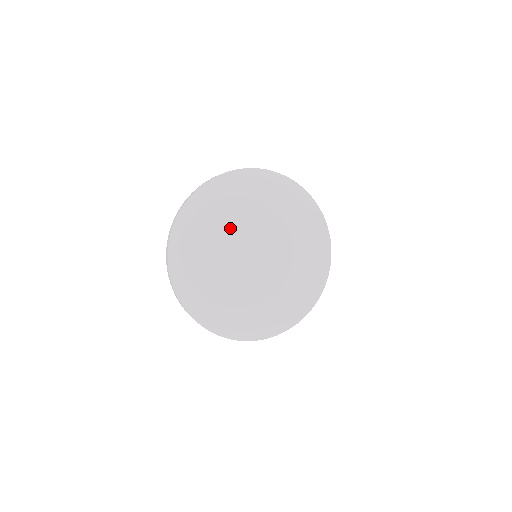
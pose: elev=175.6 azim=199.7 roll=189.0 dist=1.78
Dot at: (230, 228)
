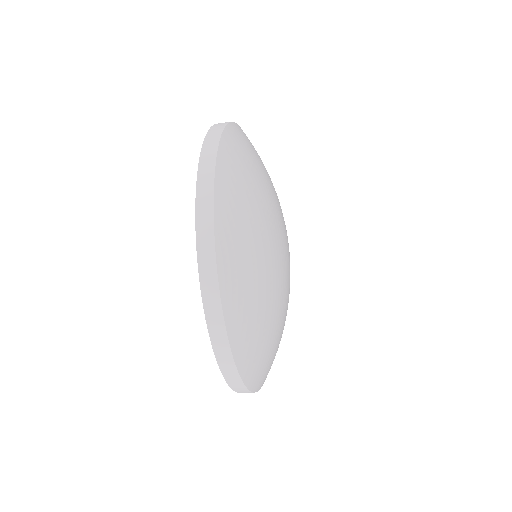
Dot at: (269, 219)
